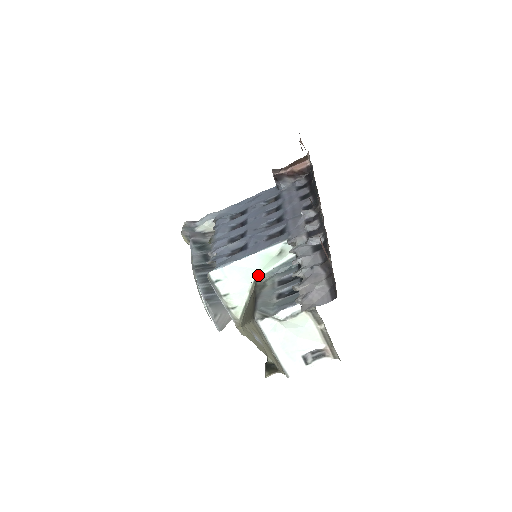
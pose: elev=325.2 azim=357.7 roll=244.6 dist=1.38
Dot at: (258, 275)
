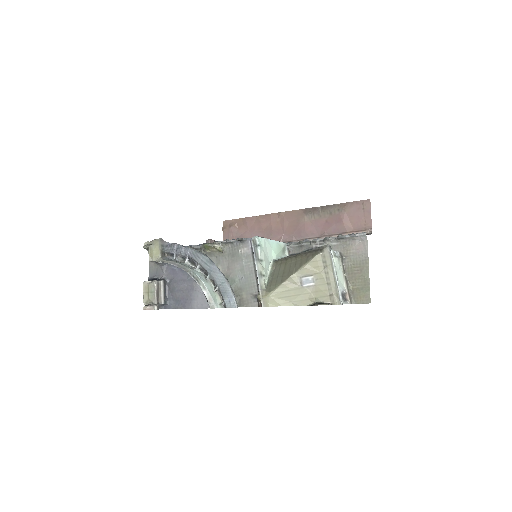
Dot at: (274, 258)
